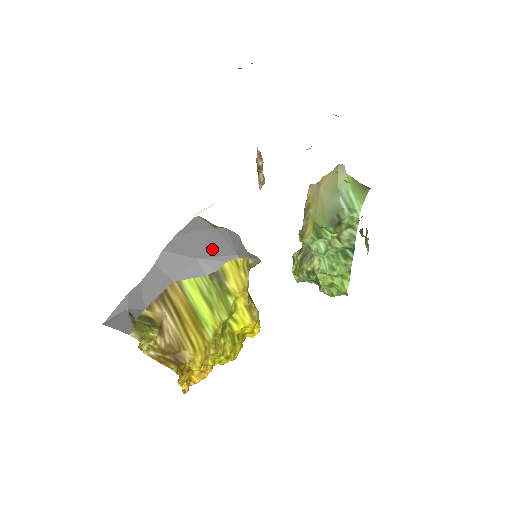
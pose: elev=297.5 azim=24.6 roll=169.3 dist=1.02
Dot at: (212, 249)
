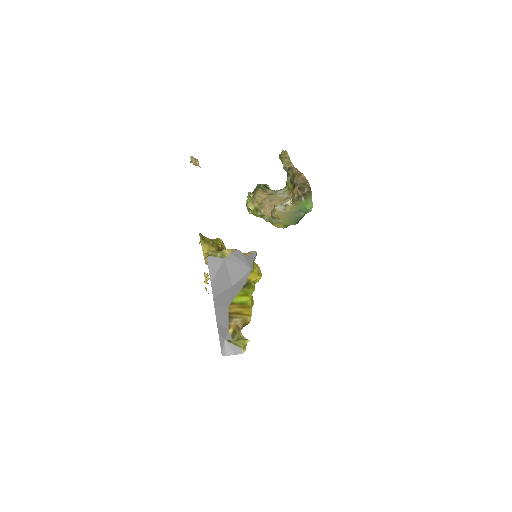
Dot at: (235, 275)
